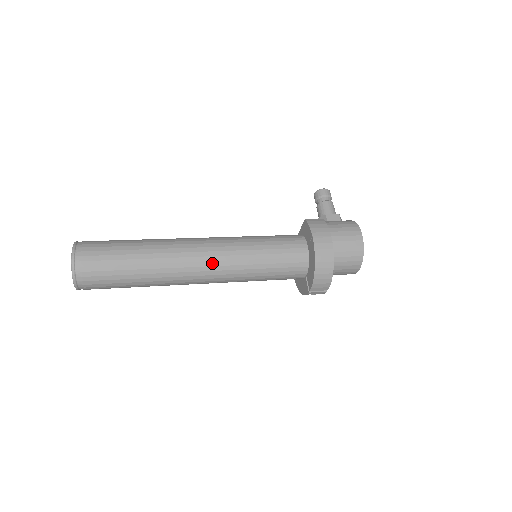
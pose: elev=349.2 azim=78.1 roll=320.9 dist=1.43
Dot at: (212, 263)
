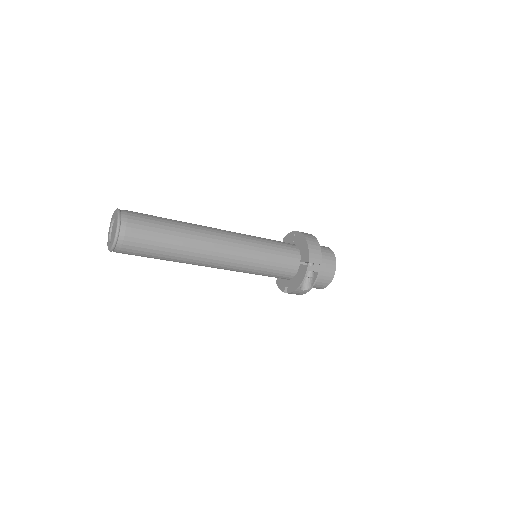
Dot at: (229, 234)
